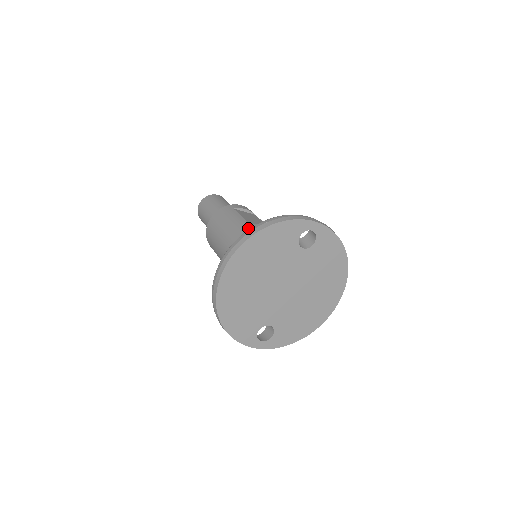
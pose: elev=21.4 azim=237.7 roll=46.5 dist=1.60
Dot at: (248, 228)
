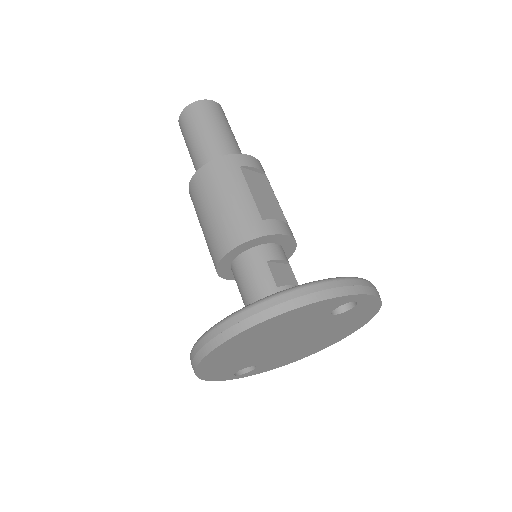
Dot at: (259, 229)
